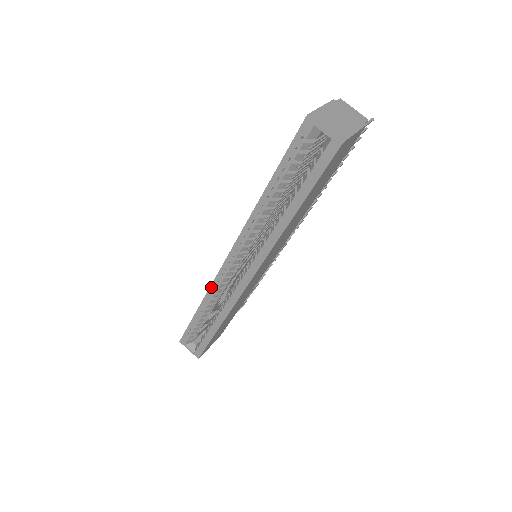
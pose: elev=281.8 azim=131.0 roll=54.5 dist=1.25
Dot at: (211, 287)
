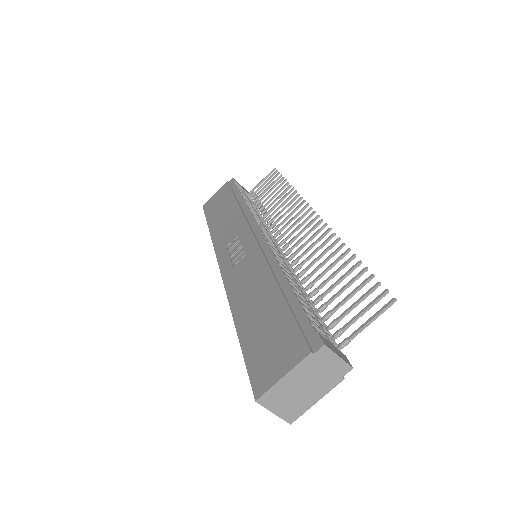
Dot at: (214, 248)
